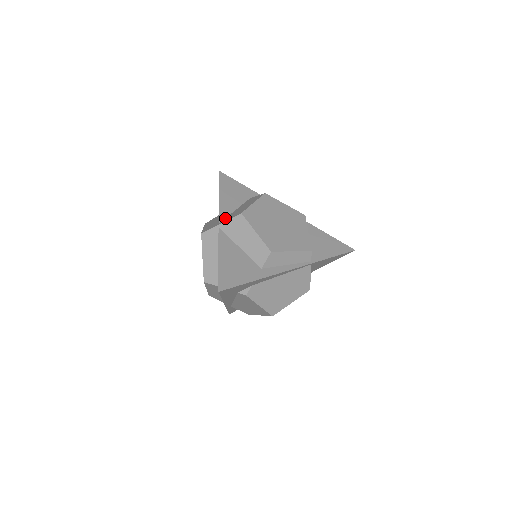
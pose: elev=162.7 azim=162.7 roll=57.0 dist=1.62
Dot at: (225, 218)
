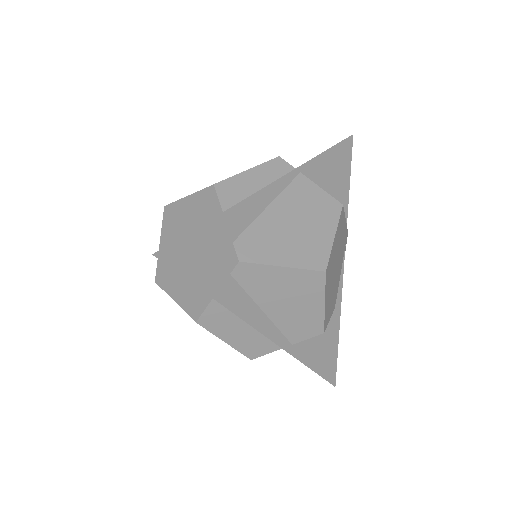
Dot at: occluded
